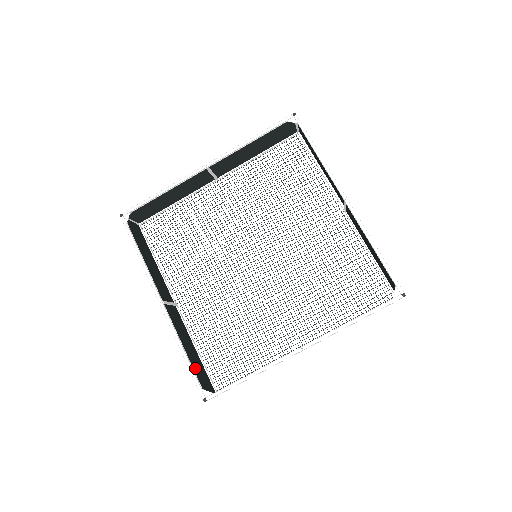
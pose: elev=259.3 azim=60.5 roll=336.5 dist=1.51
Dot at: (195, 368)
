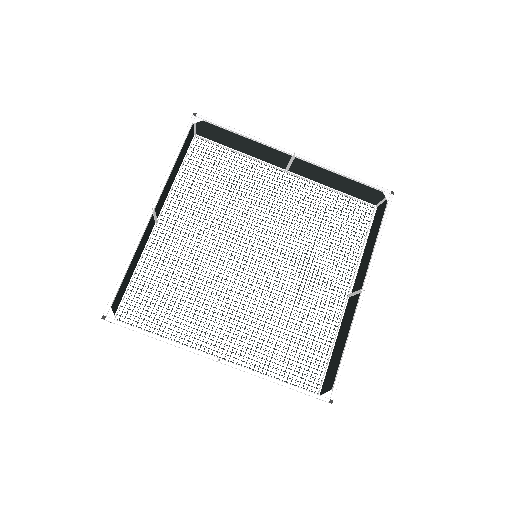
Dot at: (122, 285)
